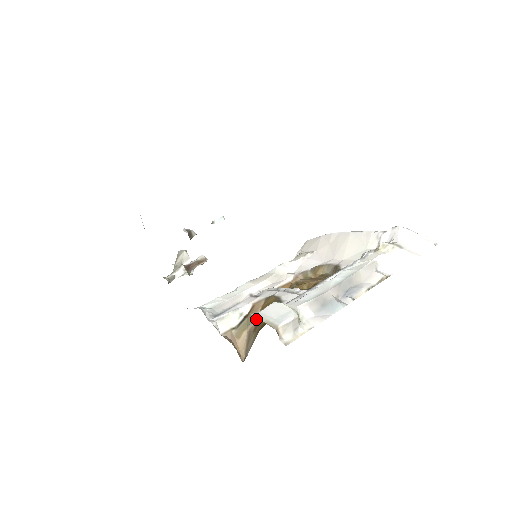
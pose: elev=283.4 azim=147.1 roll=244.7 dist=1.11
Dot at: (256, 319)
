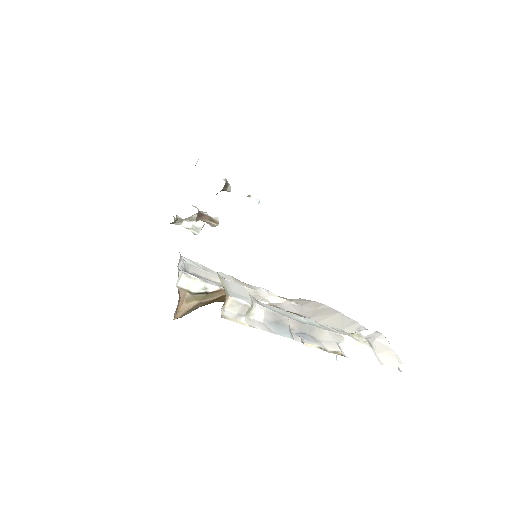
Dot at: (214, 298)
